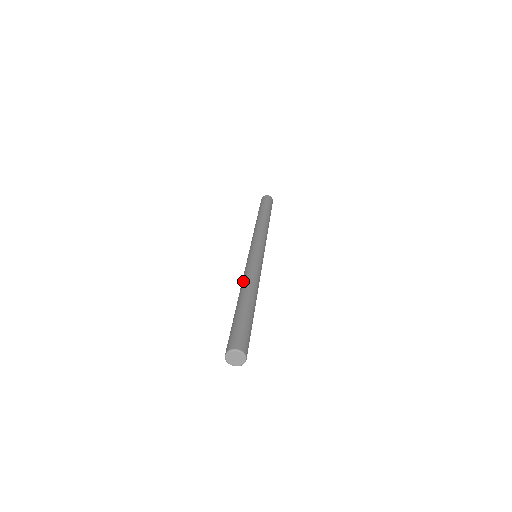
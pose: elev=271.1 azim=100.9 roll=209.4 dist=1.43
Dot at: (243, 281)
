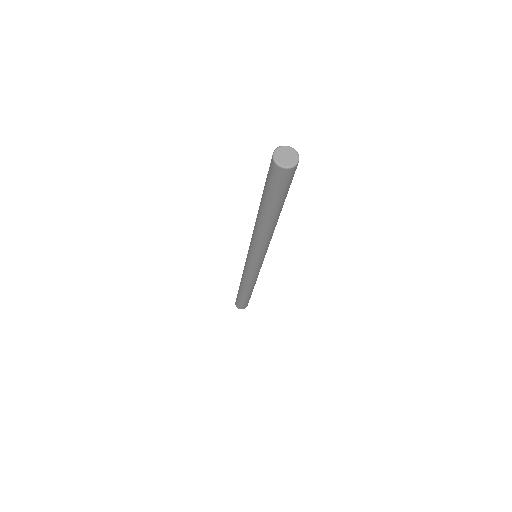
Dot at: (254, 229)
